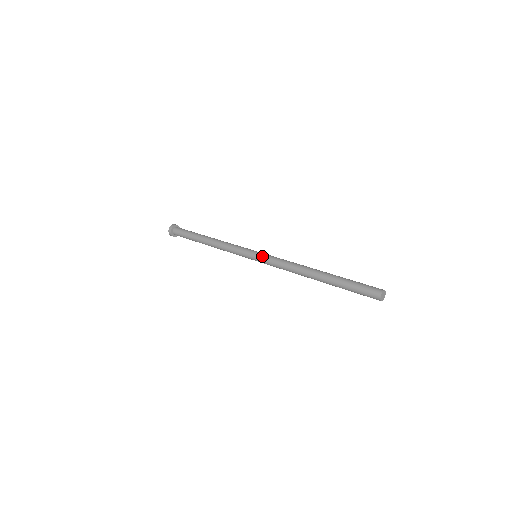
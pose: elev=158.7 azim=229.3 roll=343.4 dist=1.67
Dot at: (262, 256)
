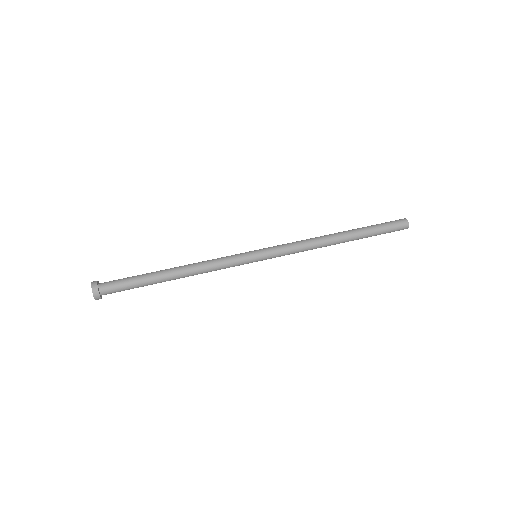
Dot at: (271, 257)
